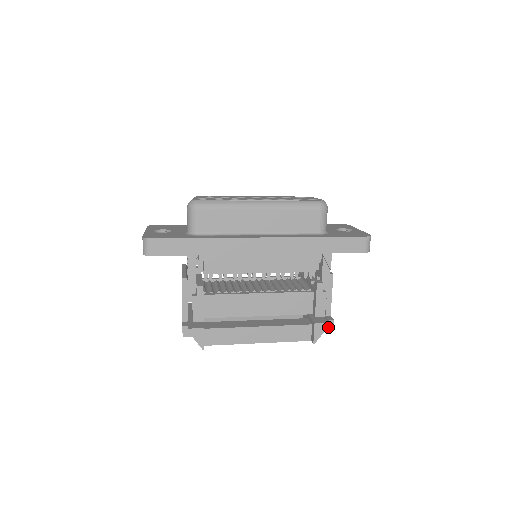
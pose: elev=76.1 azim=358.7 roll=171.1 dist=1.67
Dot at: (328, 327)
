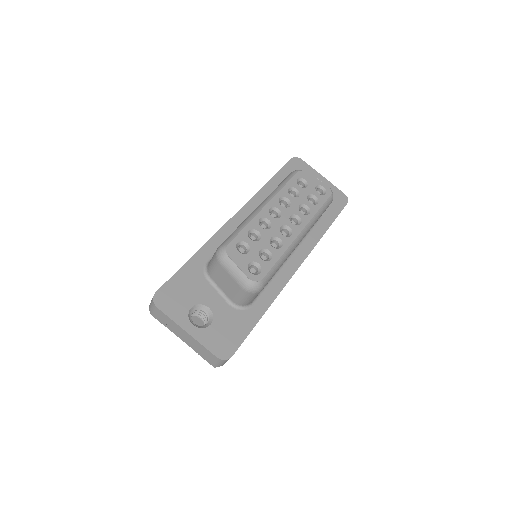
Dot at: occluded
